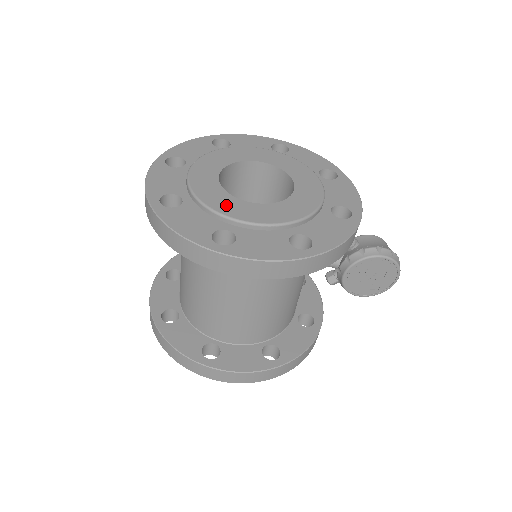
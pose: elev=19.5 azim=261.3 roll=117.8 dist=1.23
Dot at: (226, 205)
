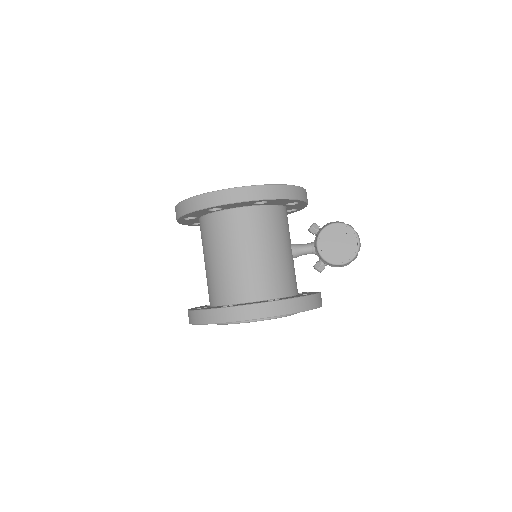
Dot at: occluded
